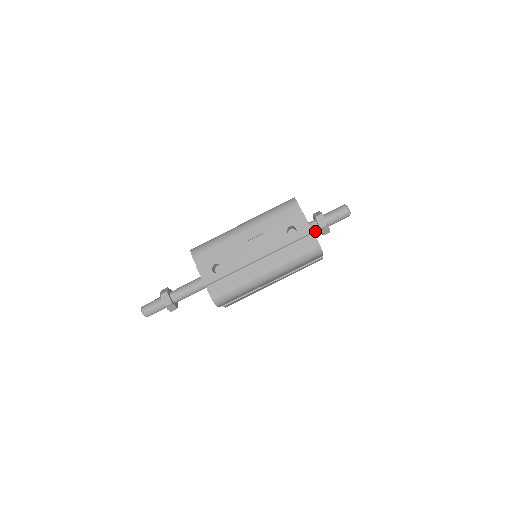
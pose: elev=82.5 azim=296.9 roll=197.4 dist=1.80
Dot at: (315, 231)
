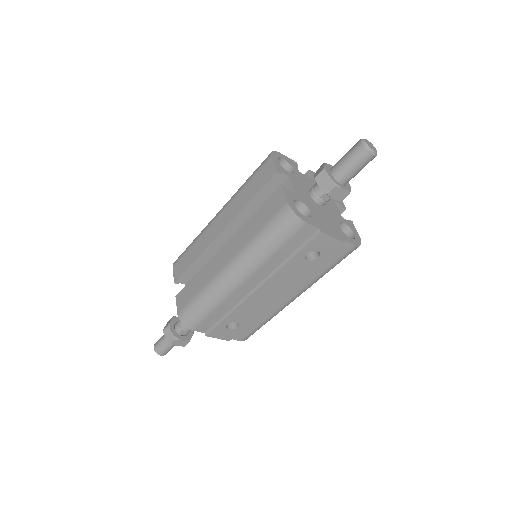
Dot at: (329, 199)
